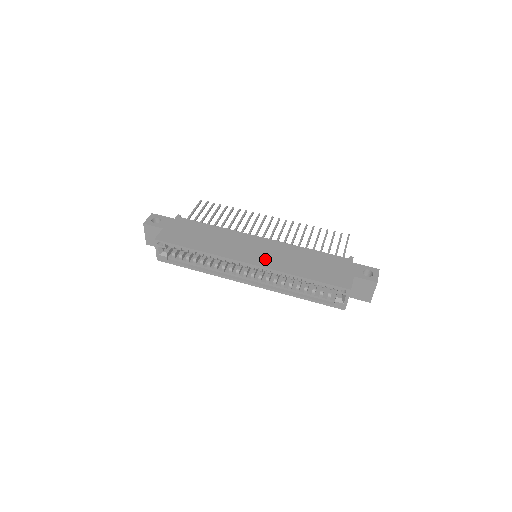
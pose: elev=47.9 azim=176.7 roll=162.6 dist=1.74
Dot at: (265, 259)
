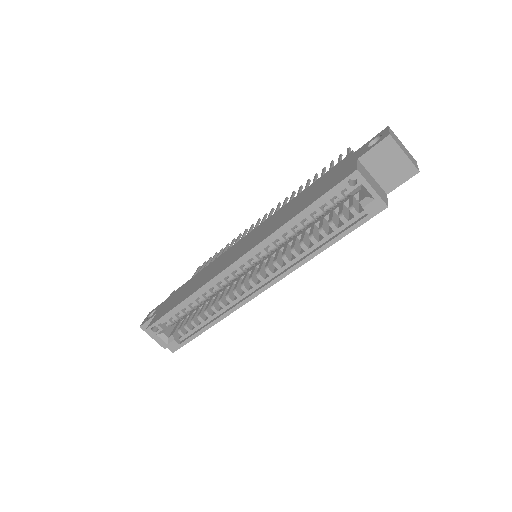
Dot at: (252, 243)
